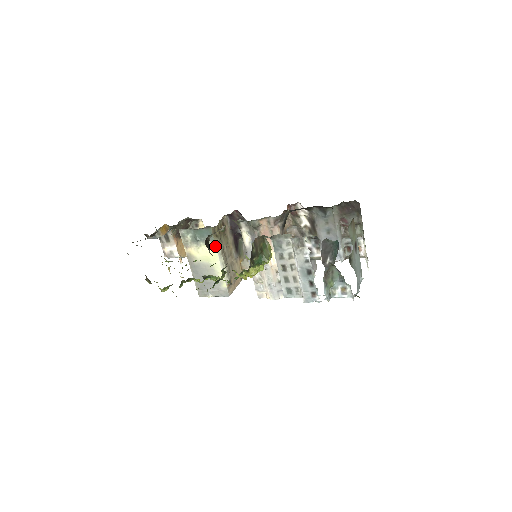
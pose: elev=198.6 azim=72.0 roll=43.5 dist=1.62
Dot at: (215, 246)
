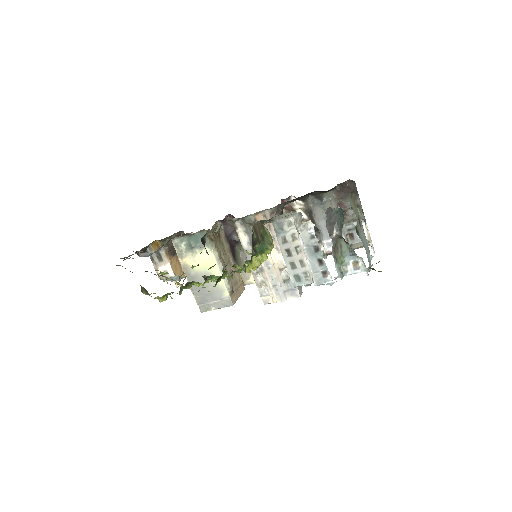
Dot at: (212, 250)
